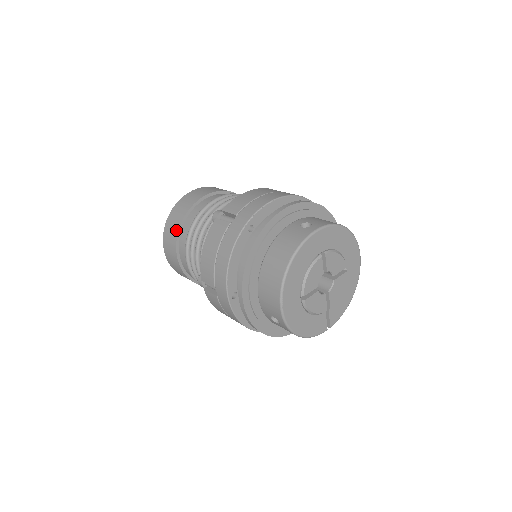
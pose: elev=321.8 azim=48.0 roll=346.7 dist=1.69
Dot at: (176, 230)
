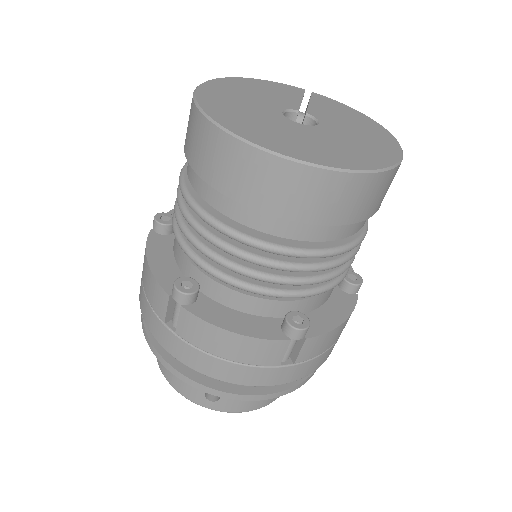
Dot at: (189, 156)
